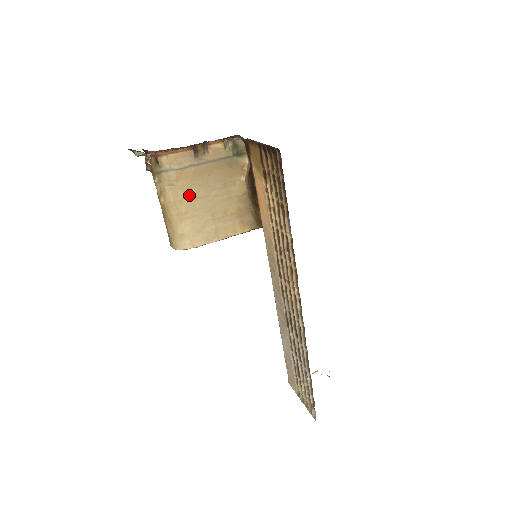
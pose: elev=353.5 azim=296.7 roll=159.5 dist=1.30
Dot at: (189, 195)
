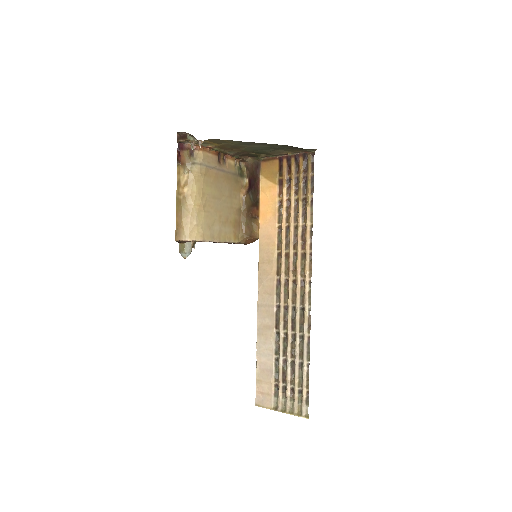
Dot at: (209, 191)
